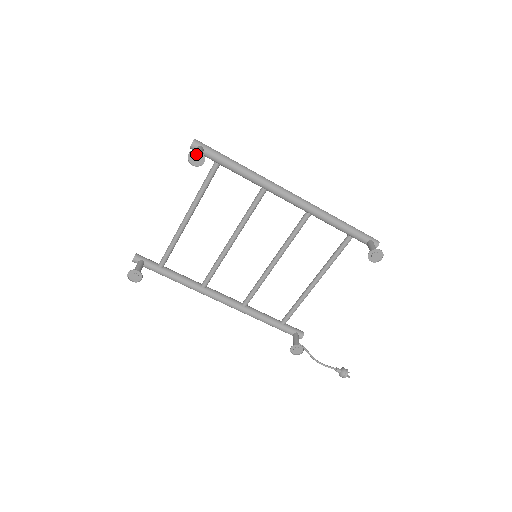
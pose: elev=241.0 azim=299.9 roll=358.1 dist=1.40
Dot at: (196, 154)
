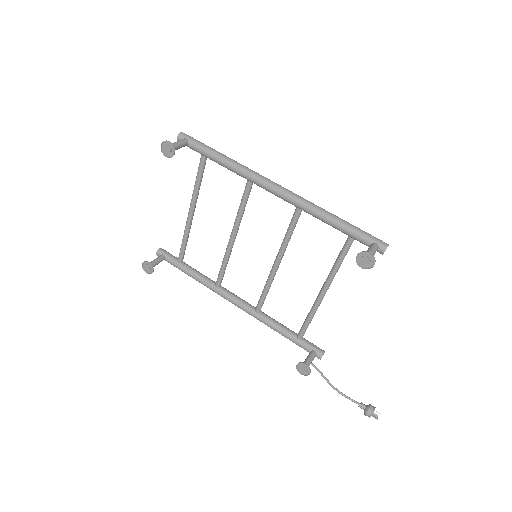
Dot at: (167, 145)
